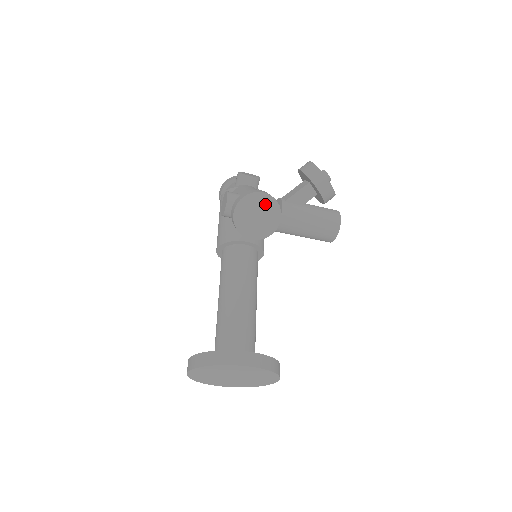
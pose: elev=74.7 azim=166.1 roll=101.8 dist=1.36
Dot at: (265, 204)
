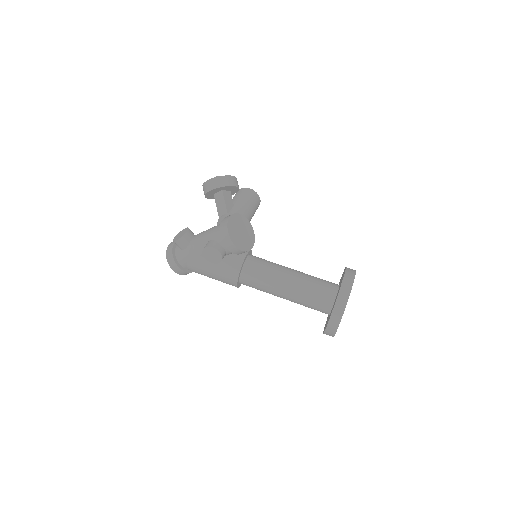
Dot at: (236, 222)
